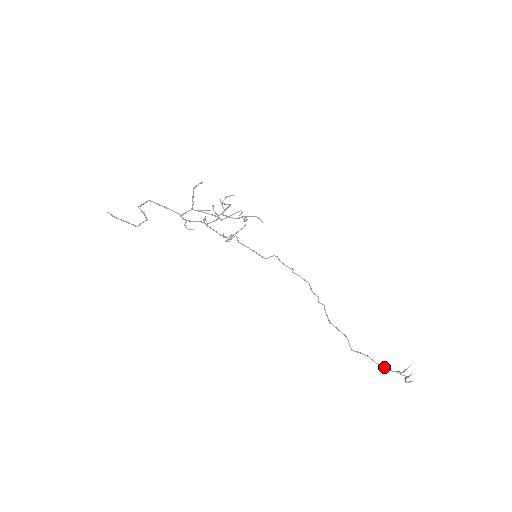
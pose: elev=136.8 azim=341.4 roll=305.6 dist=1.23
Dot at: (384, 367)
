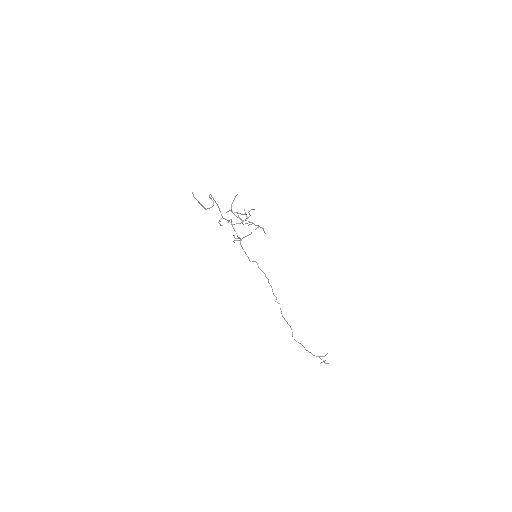
Dot at: (311, 353)
